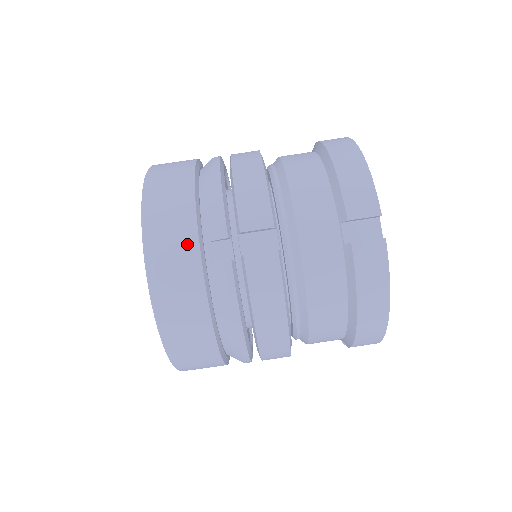
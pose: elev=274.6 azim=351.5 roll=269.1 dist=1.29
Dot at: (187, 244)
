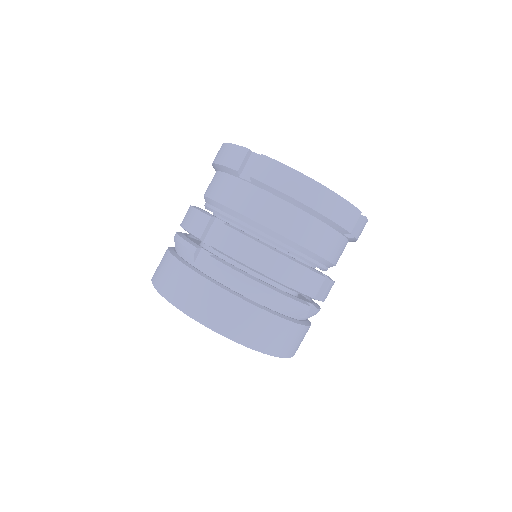
Dot at: (183, 274)
